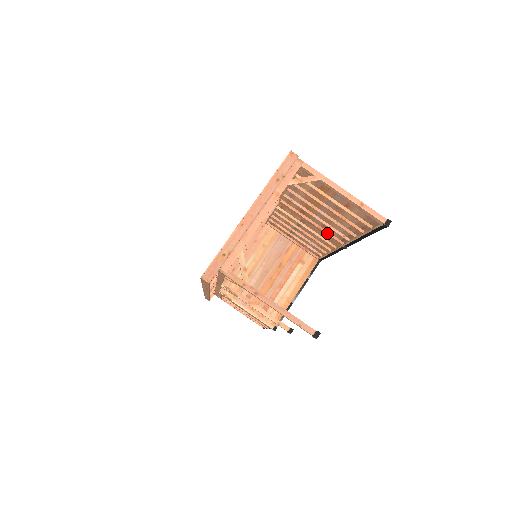
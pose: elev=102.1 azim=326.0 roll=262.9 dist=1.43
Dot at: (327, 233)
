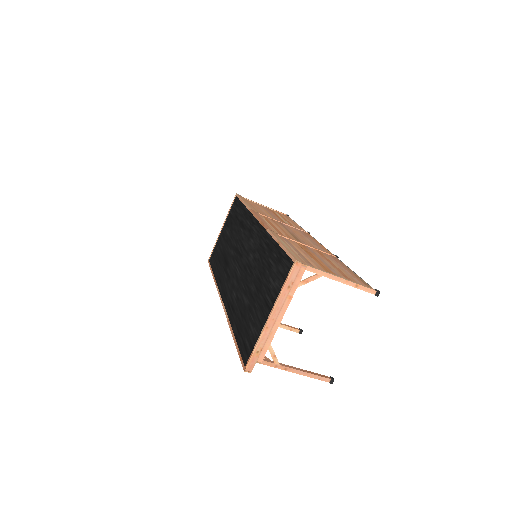
Dot at: occluded
